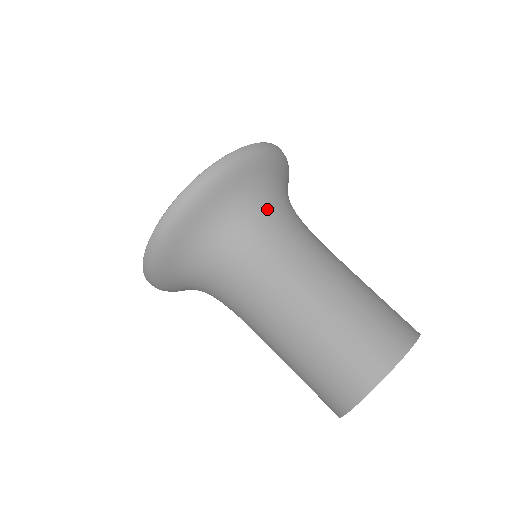
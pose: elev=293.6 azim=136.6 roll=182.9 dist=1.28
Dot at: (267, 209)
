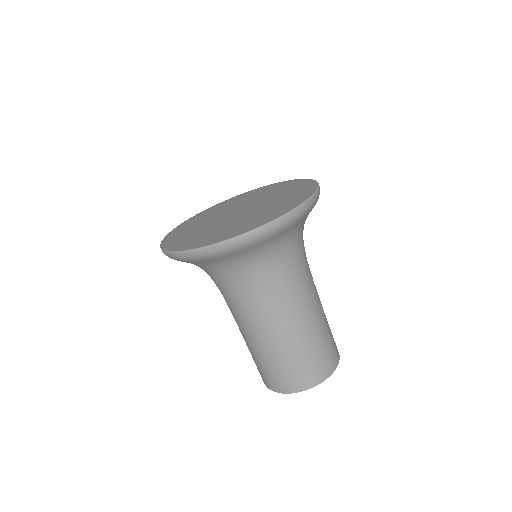
Dot at: (243, 272)
